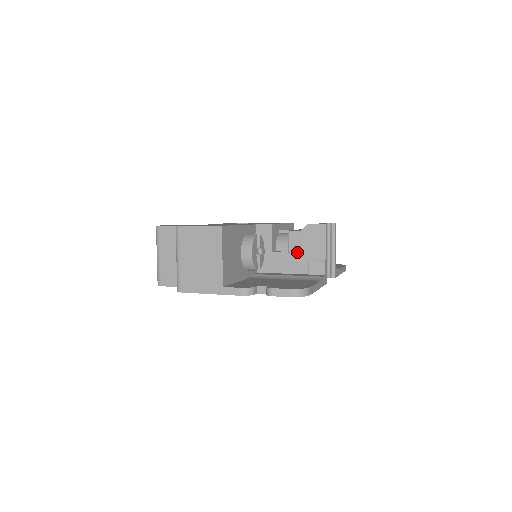
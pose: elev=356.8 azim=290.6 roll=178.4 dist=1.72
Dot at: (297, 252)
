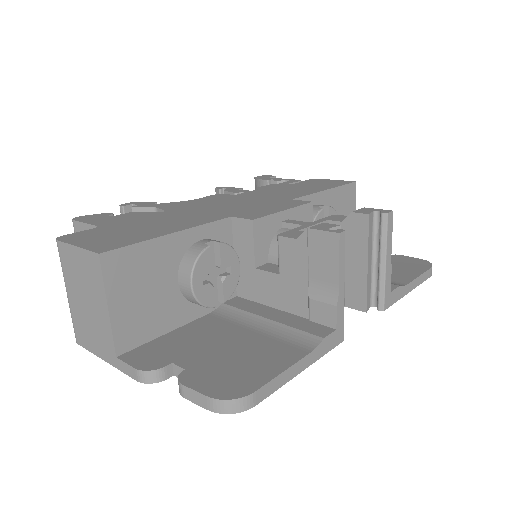
Dot at: (291, 276)
